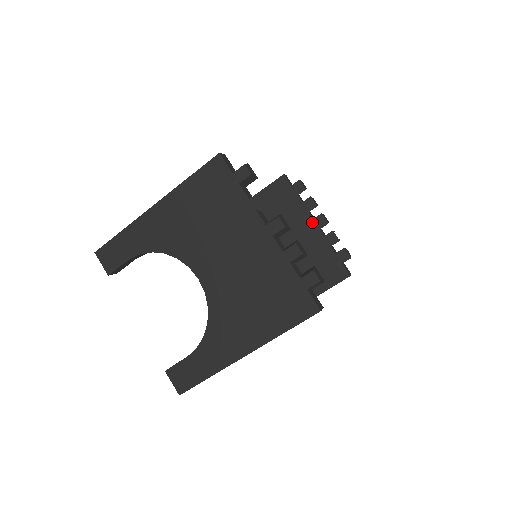
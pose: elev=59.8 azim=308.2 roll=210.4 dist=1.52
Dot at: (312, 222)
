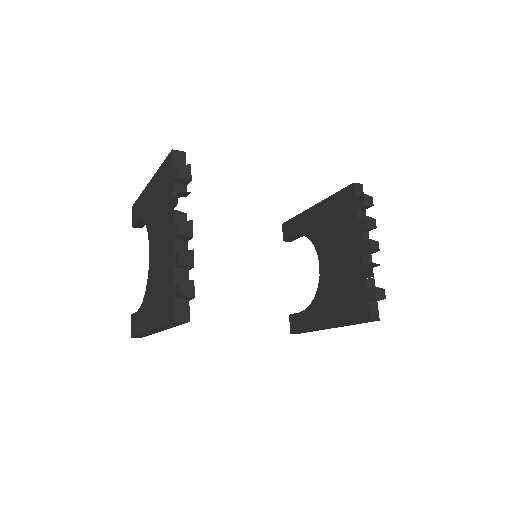
Dot at: (359, 244)
